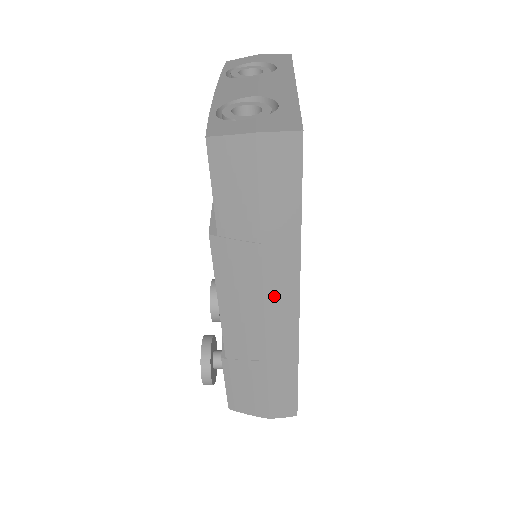
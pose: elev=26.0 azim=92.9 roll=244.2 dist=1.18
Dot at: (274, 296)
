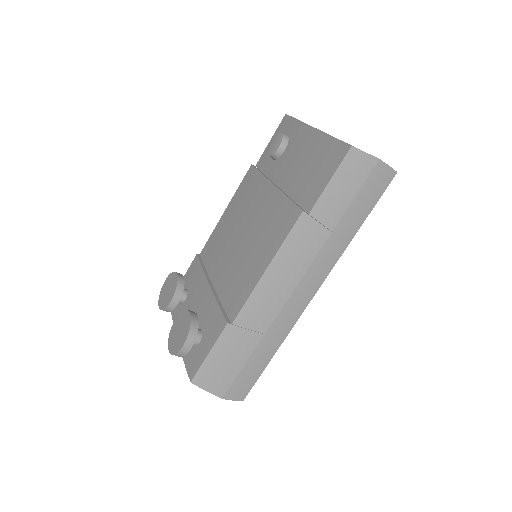
Dot at: (310, 277)
